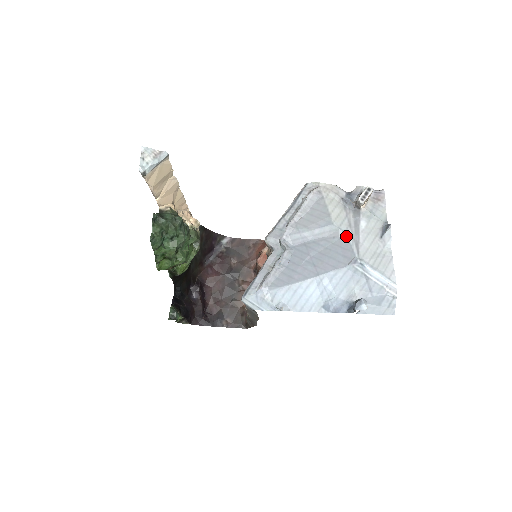
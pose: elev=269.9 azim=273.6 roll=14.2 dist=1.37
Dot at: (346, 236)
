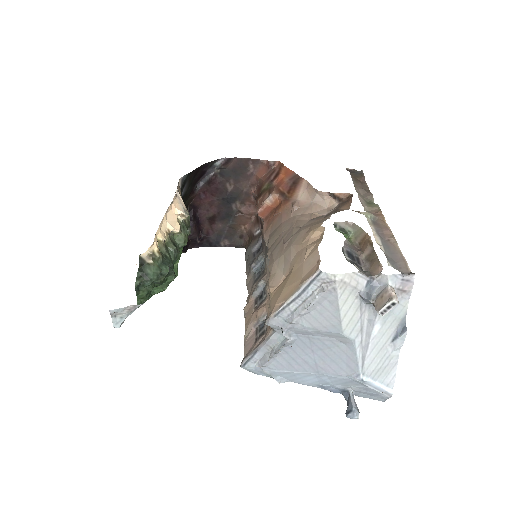
Dot at: (354, 346)
